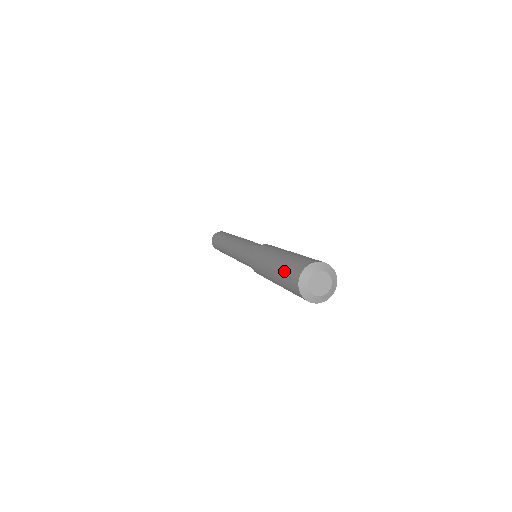
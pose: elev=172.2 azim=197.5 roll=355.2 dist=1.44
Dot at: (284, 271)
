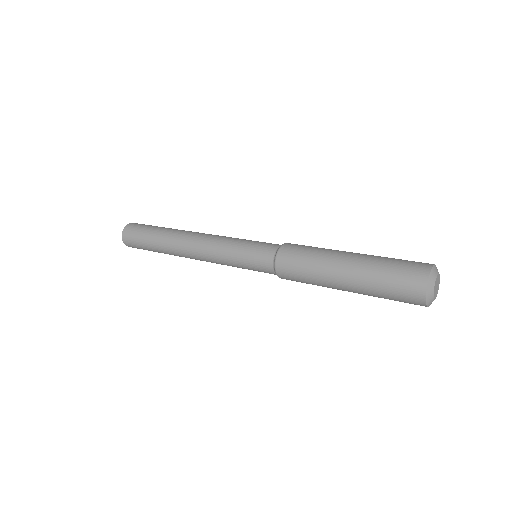
Dot at: (384, 285)
